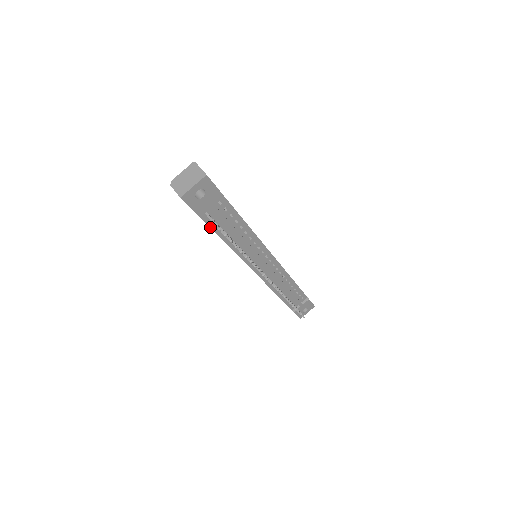
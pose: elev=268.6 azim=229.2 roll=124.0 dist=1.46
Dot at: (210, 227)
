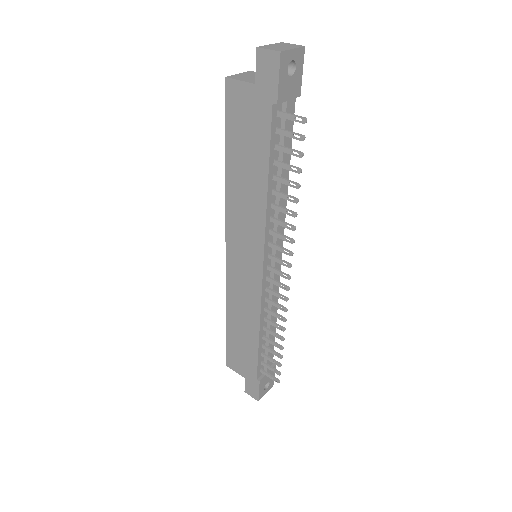
Dot at: (270, 139)
